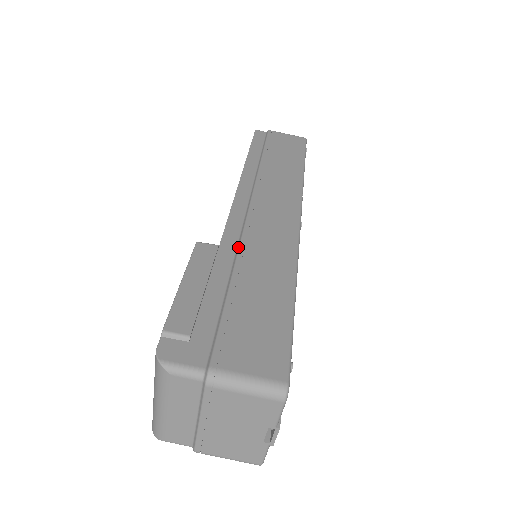
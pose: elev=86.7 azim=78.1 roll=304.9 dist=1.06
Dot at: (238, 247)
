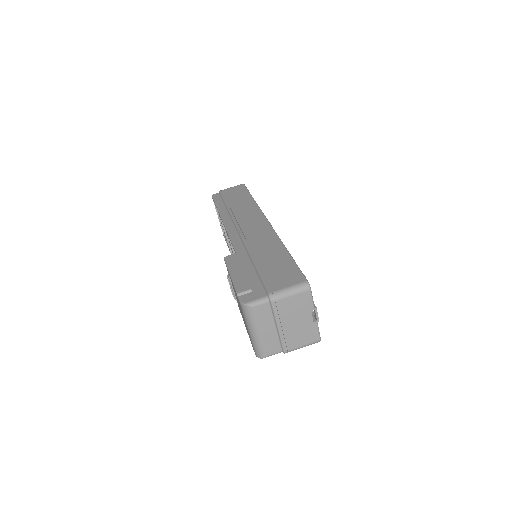
Dot at: (246, 249)
